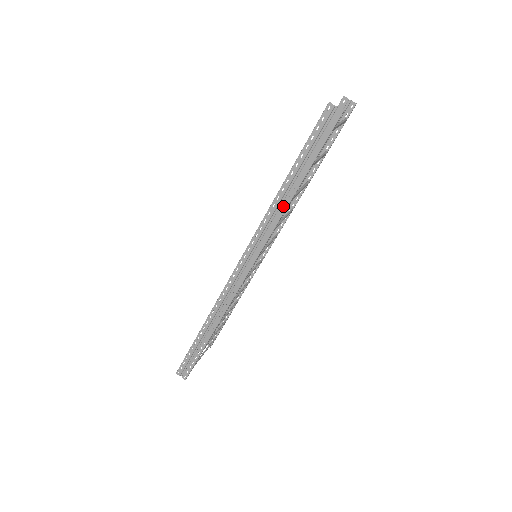
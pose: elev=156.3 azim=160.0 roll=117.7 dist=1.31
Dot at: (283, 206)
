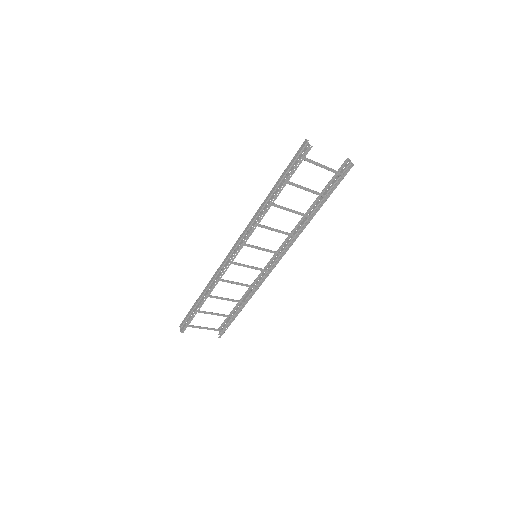
Dot at: (265, 207)
